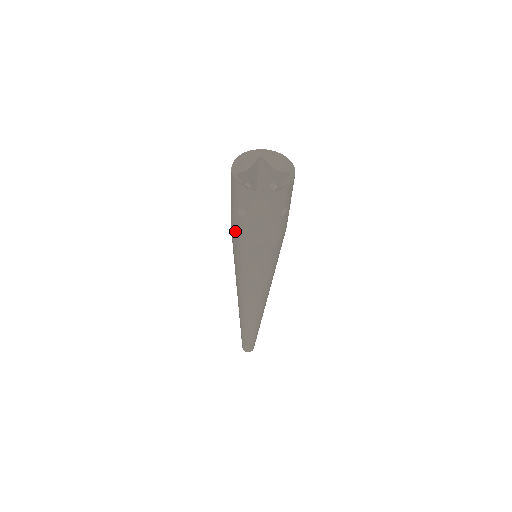
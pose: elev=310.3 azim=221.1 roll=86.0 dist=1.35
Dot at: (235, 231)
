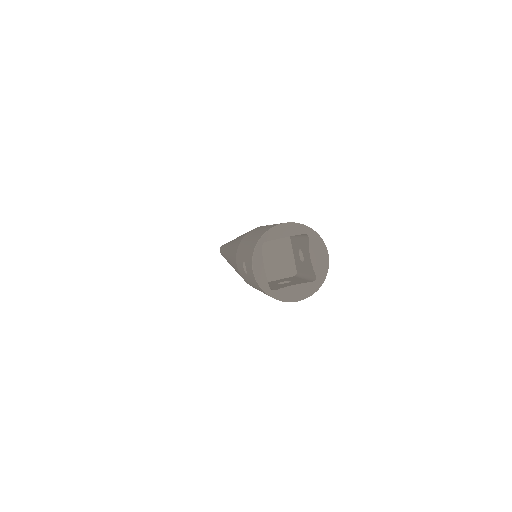
Dot at: (237, 257)
